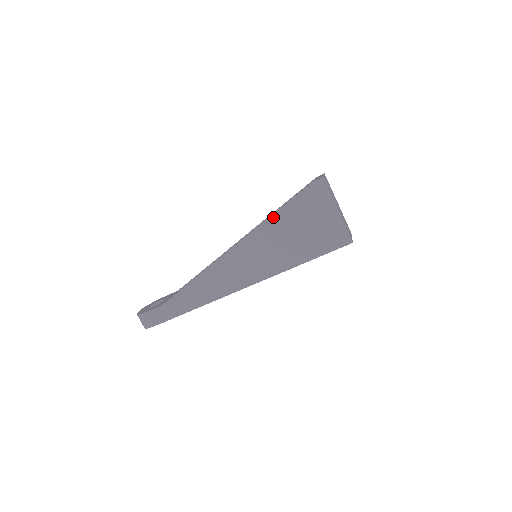
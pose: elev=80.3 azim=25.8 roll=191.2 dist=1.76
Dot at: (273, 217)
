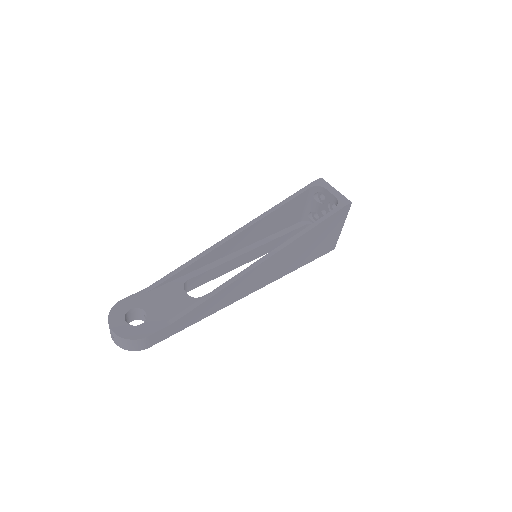
Dot at: (306, 233)
